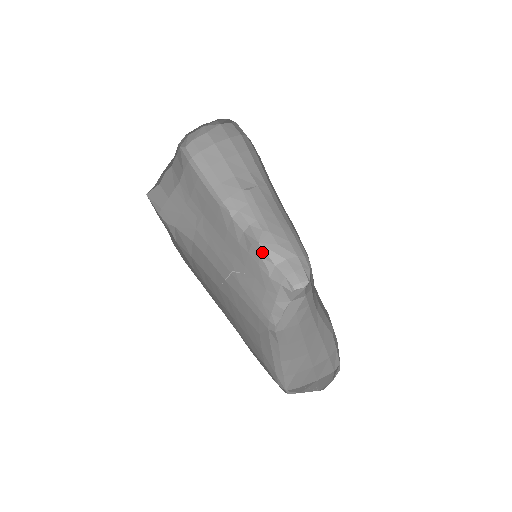
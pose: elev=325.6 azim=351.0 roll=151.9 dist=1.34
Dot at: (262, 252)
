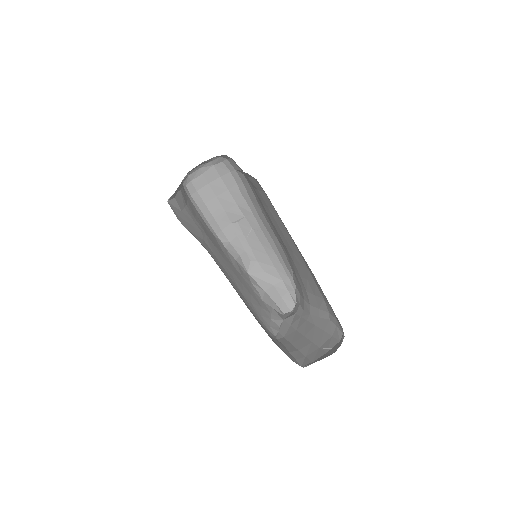
Dot at: (252, 280)
